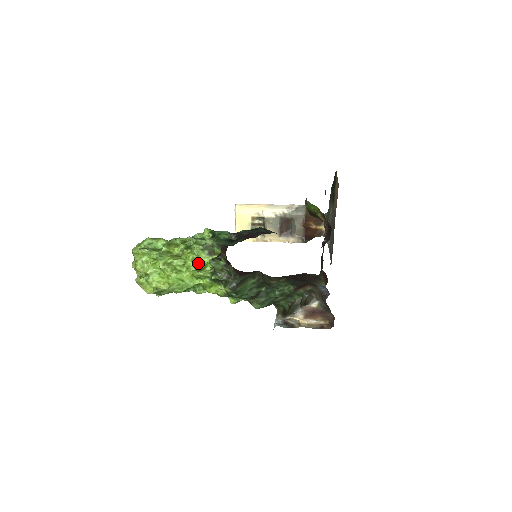
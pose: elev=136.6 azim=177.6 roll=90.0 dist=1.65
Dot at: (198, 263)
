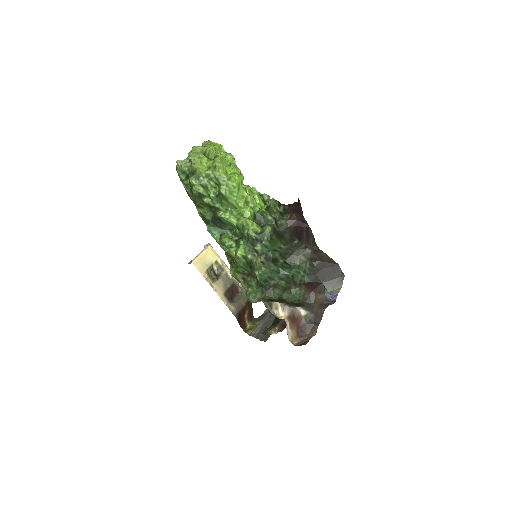
Dot at: occluded
